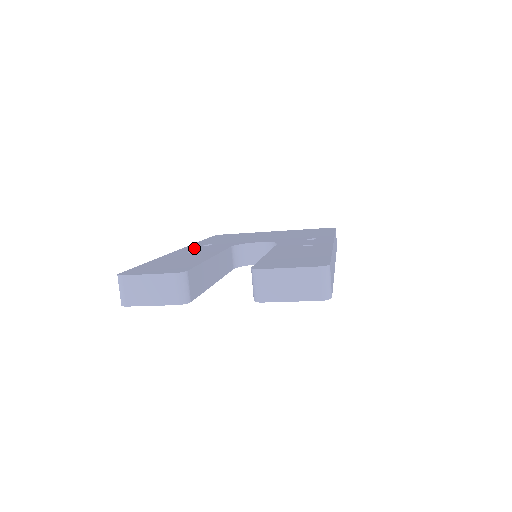
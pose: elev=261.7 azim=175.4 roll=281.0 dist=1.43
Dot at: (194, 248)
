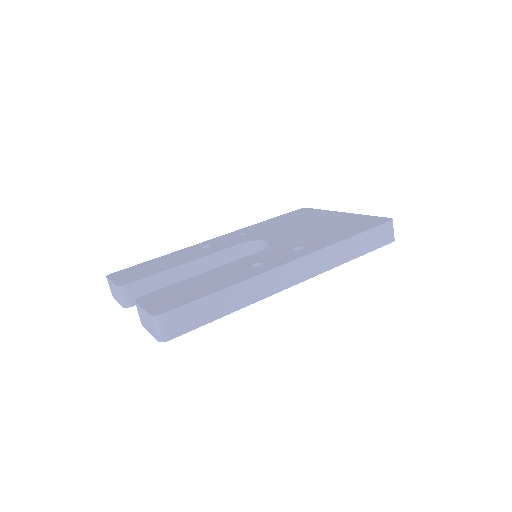
Dot at: (222, 239)
